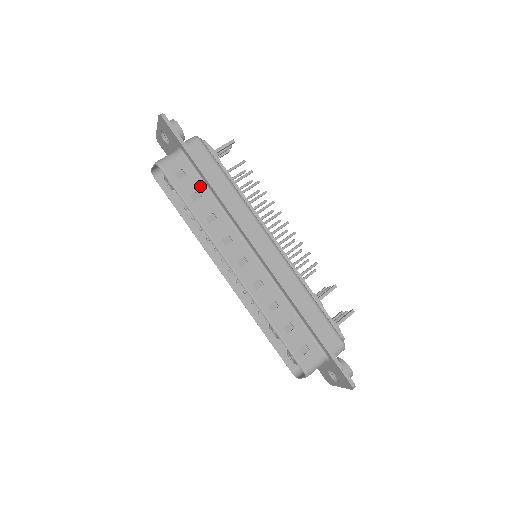
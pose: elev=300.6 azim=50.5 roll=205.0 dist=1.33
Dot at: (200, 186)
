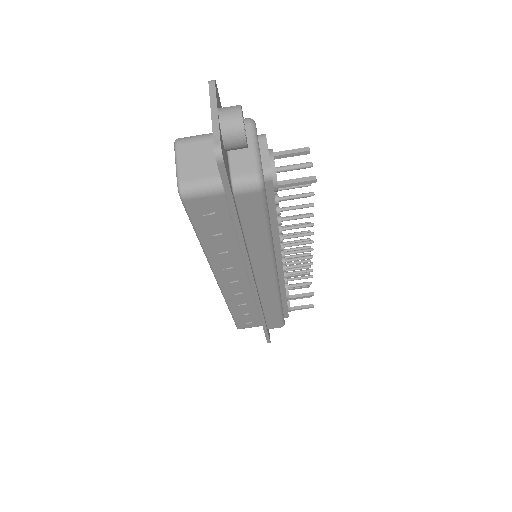
Dot at: (227, 226)
